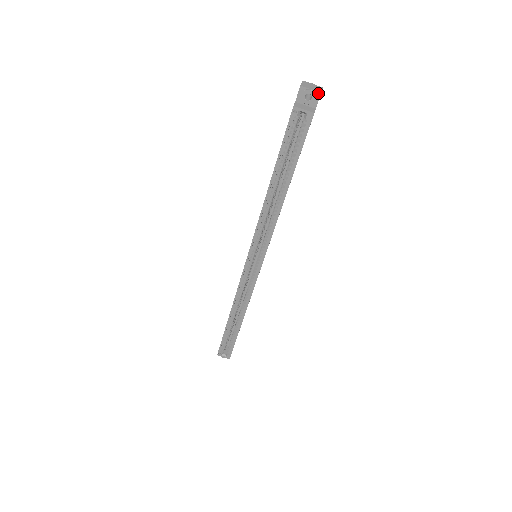
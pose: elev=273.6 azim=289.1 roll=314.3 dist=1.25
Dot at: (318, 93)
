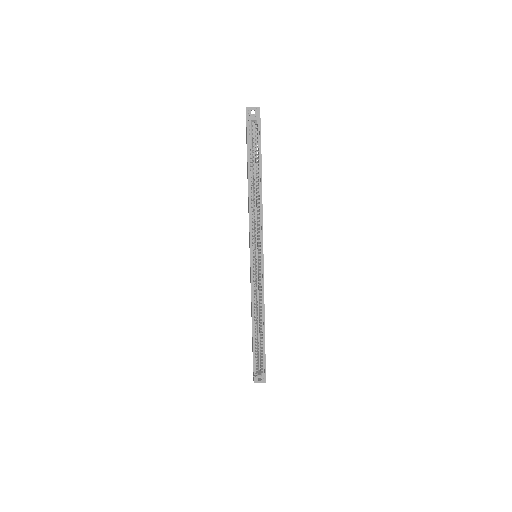
Dot at: (258, 108)
